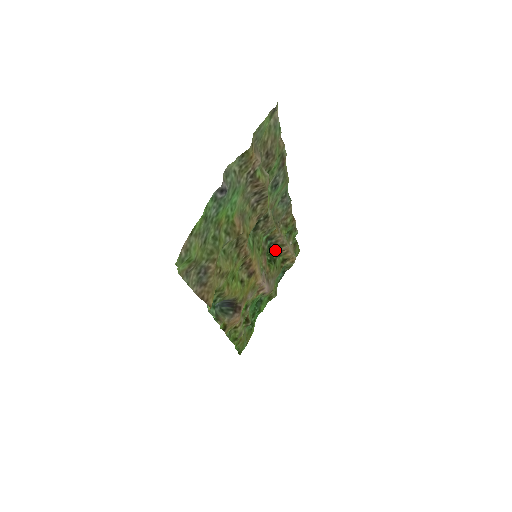
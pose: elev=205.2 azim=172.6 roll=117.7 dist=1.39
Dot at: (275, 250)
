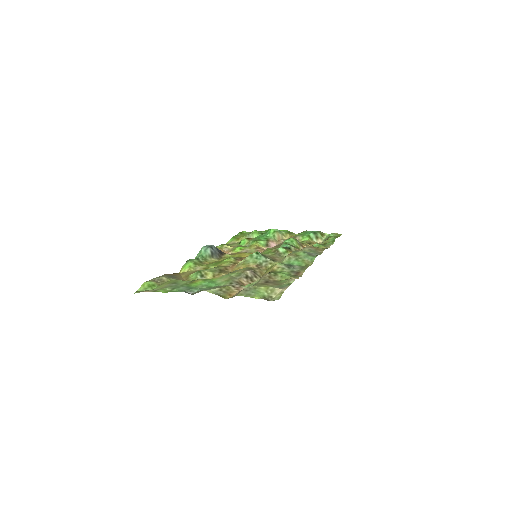
Dot at: (298, 243)
